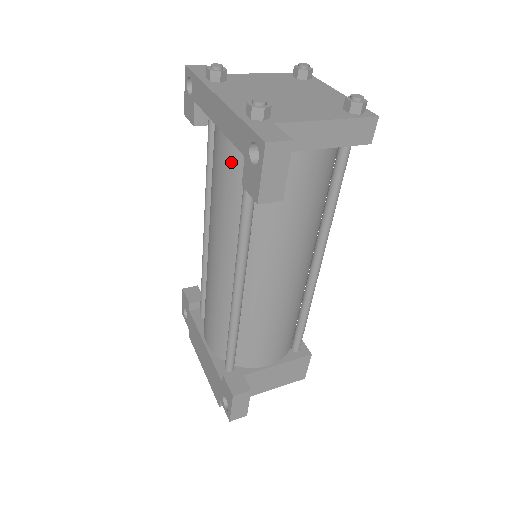
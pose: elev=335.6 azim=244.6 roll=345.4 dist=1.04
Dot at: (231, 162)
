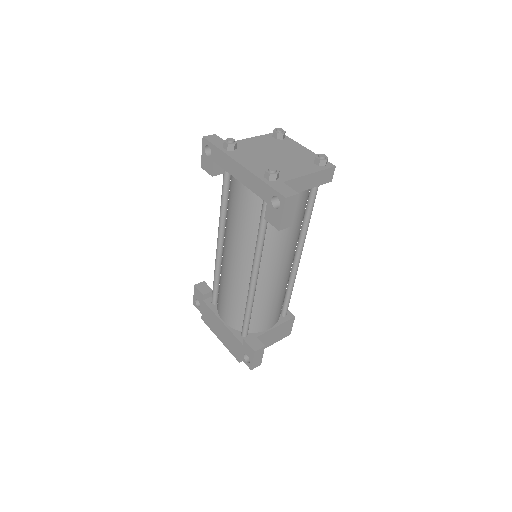
Dot at: (250, 203)
